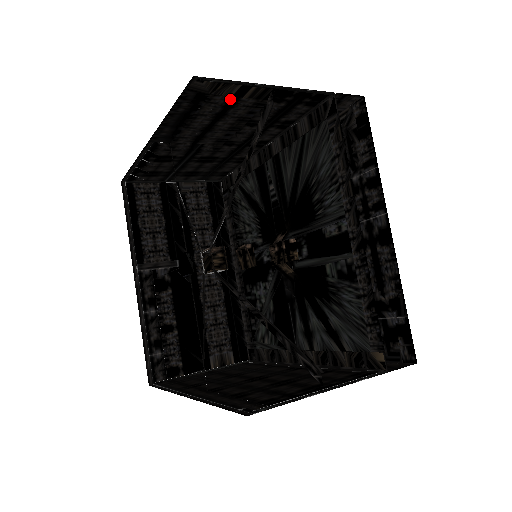
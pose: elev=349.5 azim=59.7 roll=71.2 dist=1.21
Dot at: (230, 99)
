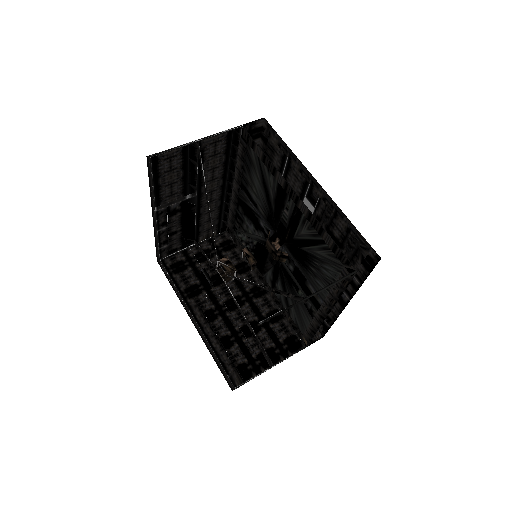
Dot at: occluded
